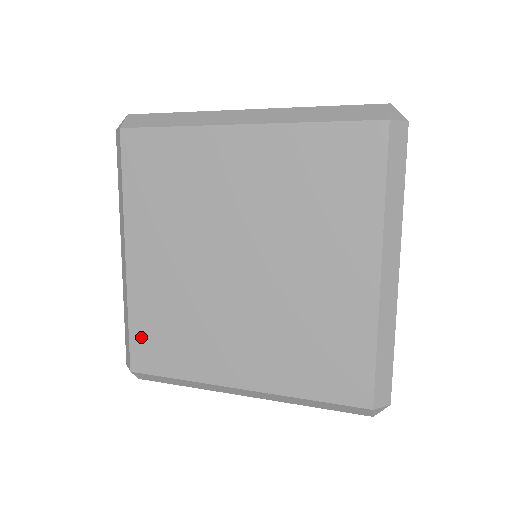
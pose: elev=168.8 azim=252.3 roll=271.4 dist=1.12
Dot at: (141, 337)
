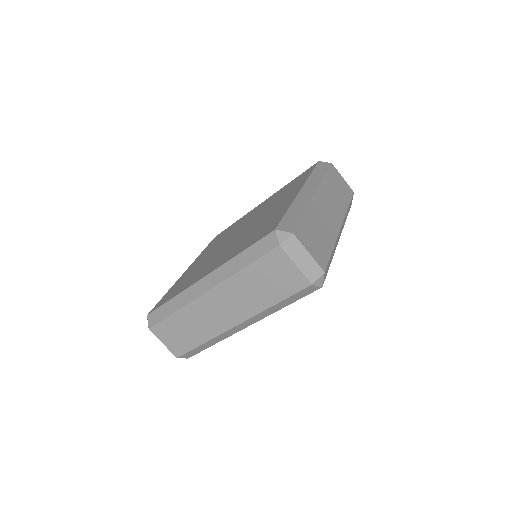
Dot at: (167, 295)
